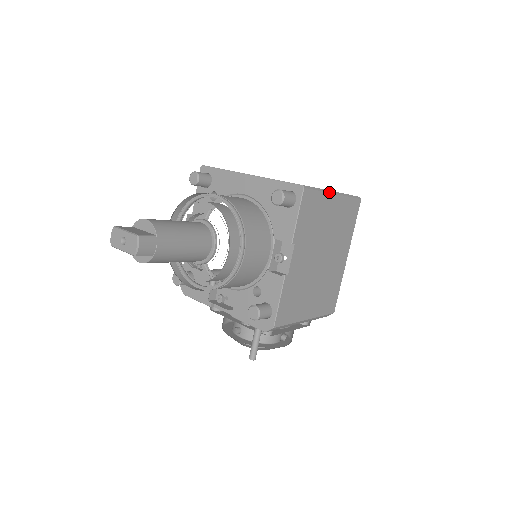
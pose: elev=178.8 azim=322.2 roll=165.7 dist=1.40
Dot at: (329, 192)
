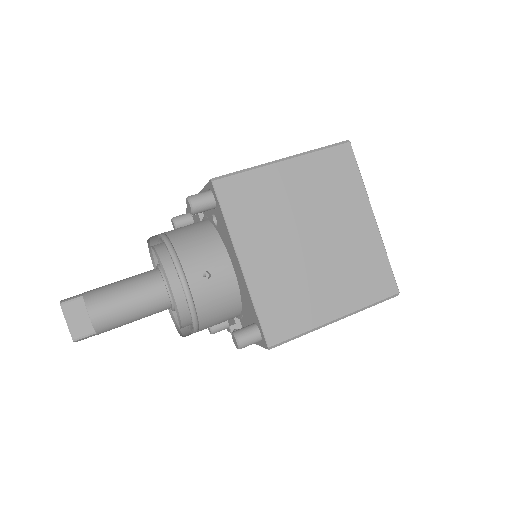
Dot at: (323, 326)
